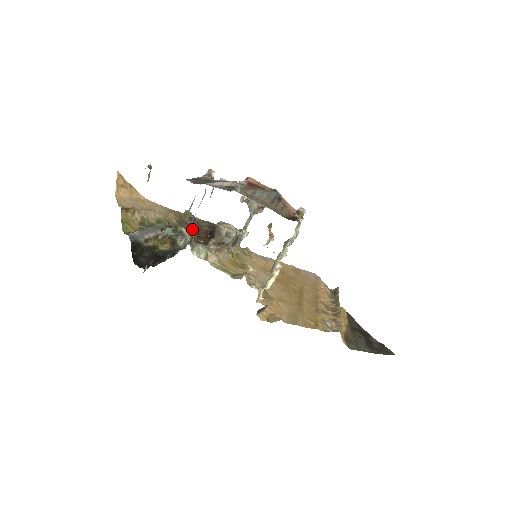
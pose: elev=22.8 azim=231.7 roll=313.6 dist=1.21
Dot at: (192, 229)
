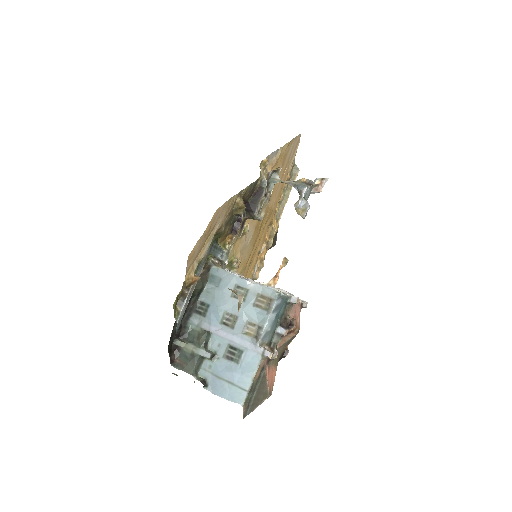
Dot at: occluded
